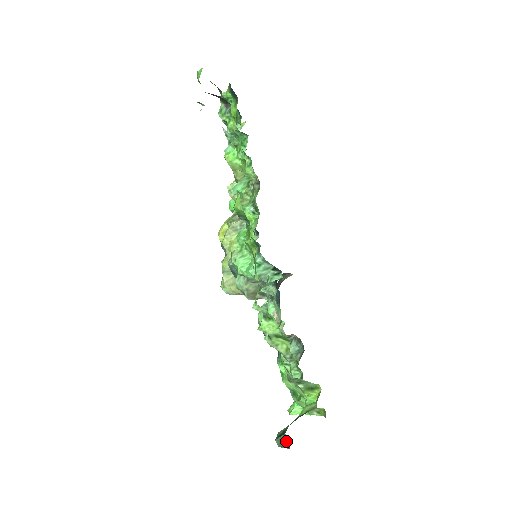
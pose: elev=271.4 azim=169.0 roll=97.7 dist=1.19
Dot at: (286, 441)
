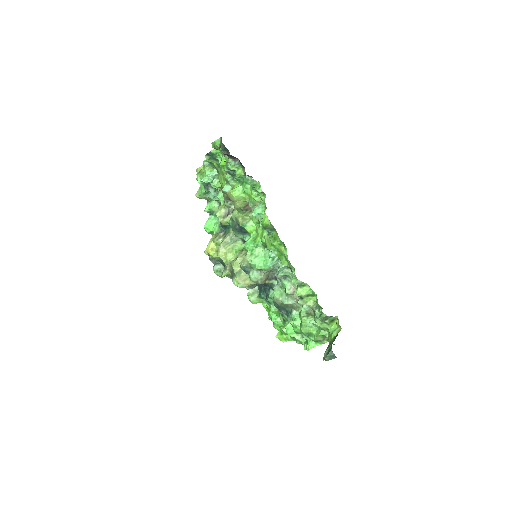
Dot at: (333, 354)
